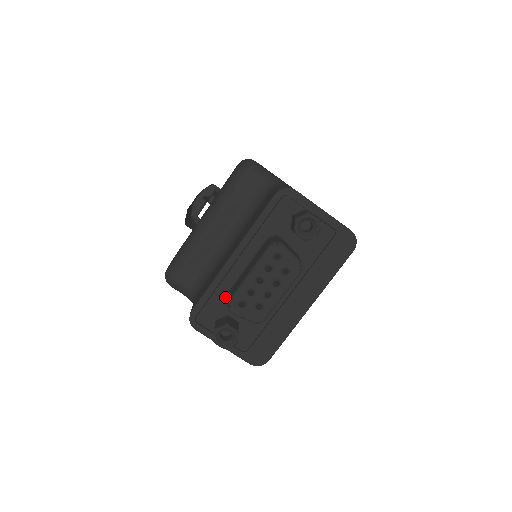
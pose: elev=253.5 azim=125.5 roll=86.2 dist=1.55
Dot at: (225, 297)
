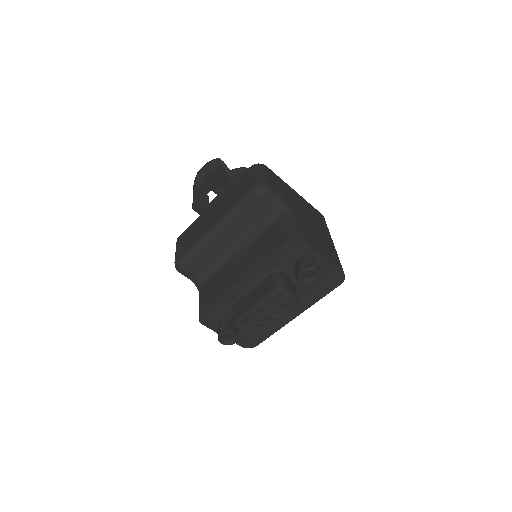
Dot at: (230, 306)
